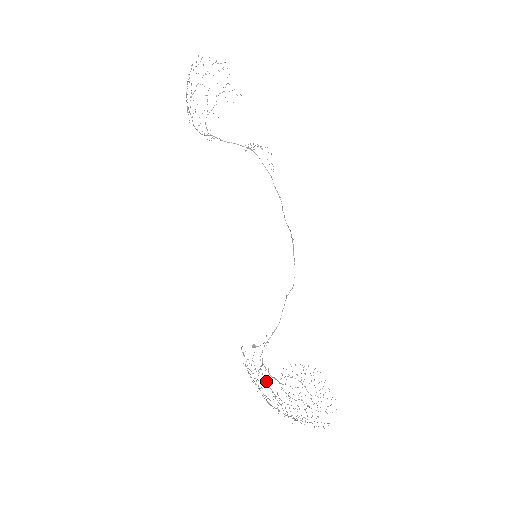
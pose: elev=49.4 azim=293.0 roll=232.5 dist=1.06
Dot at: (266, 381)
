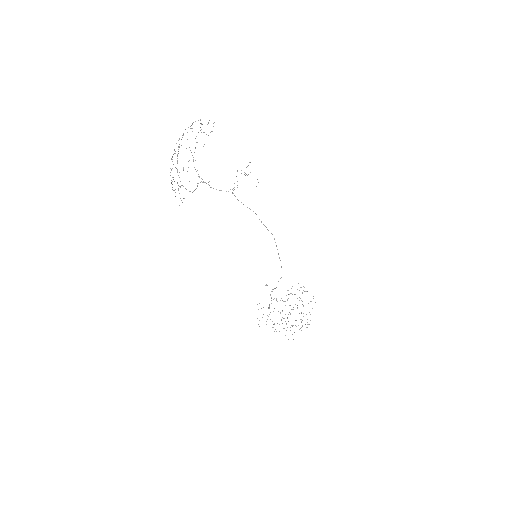
Dot at: occluded
